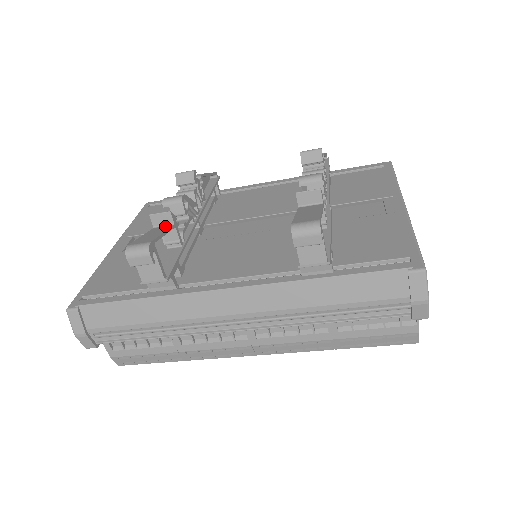
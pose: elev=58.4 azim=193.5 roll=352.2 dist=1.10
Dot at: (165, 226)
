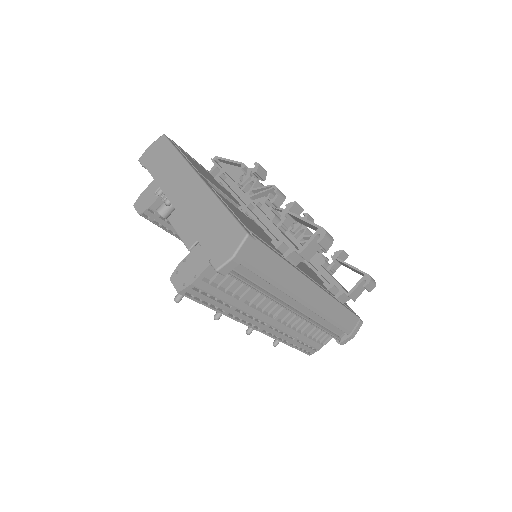
Dot at: occluded
